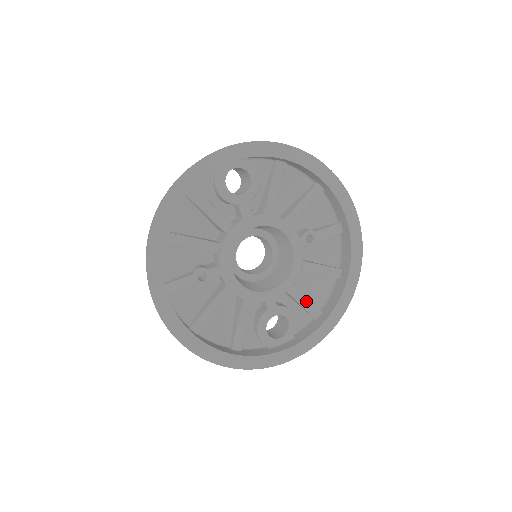
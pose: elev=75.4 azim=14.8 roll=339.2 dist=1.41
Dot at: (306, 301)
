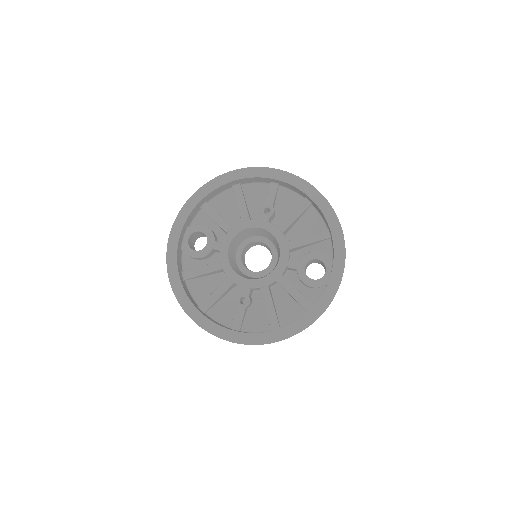
Dot at: (311, 238)
